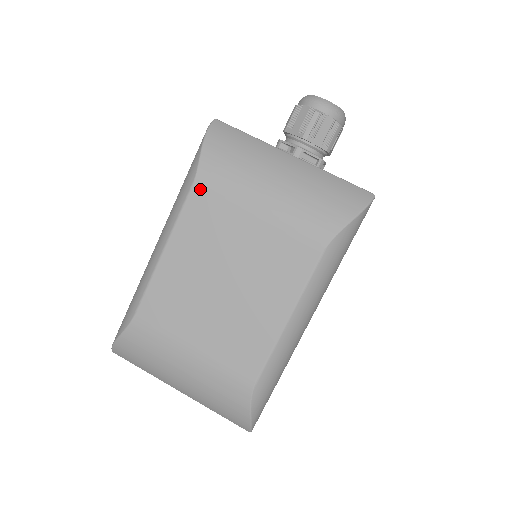
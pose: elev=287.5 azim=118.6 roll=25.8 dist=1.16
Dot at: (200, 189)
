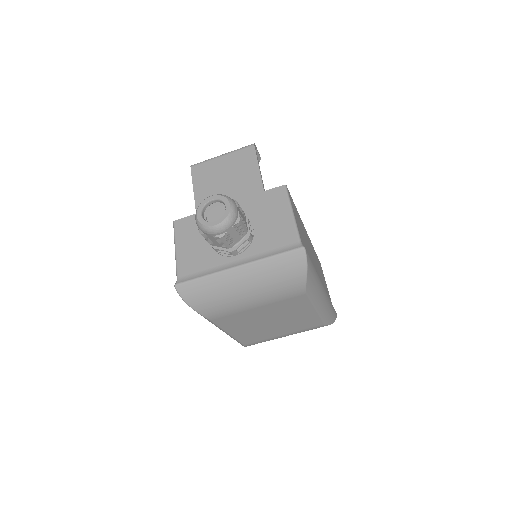
Dot at: (216, 319)
